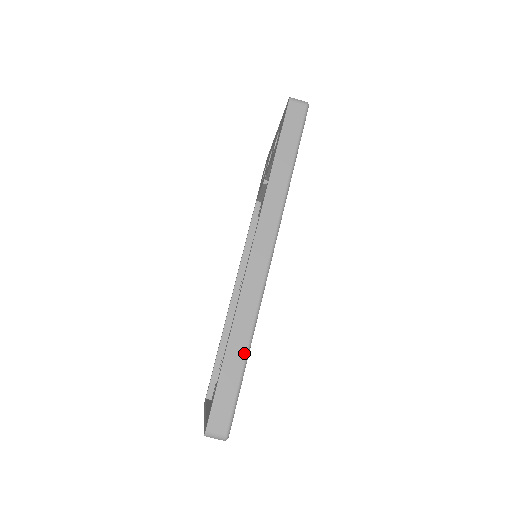
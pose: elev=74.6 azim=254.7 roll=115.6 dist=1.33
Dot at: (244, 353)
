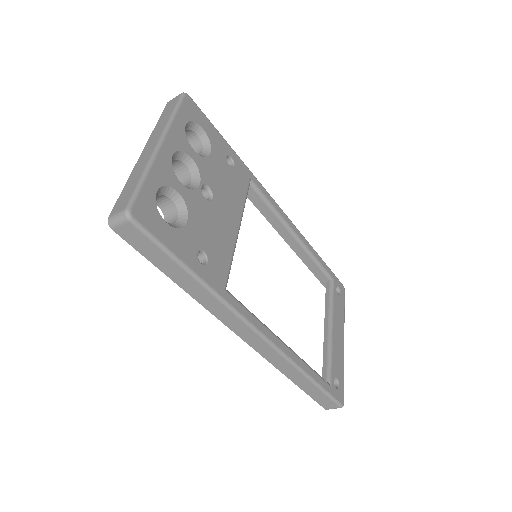
Dot at: (306, 380)
